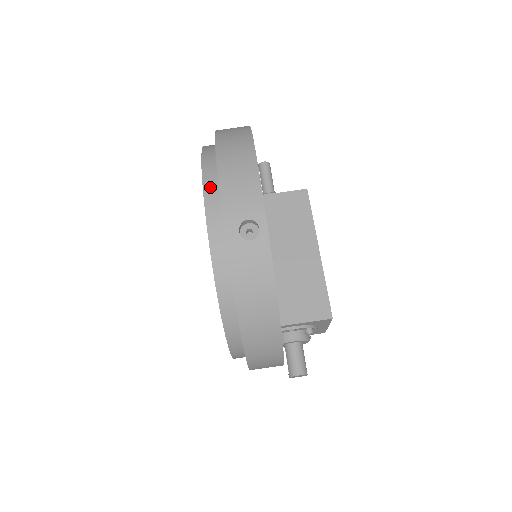
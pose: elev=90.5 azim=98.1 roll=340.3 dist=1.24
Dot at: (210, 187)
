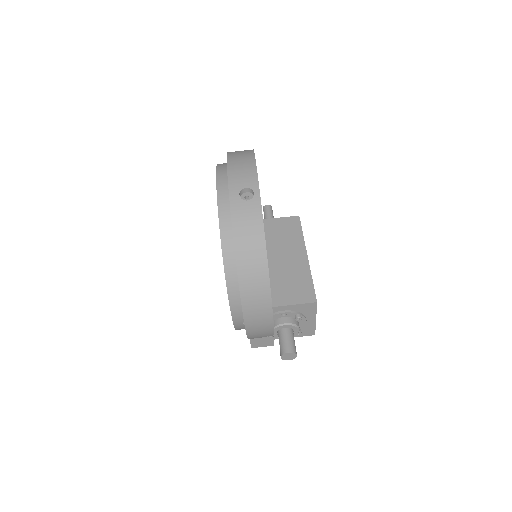
Dot at: (221, 175)
